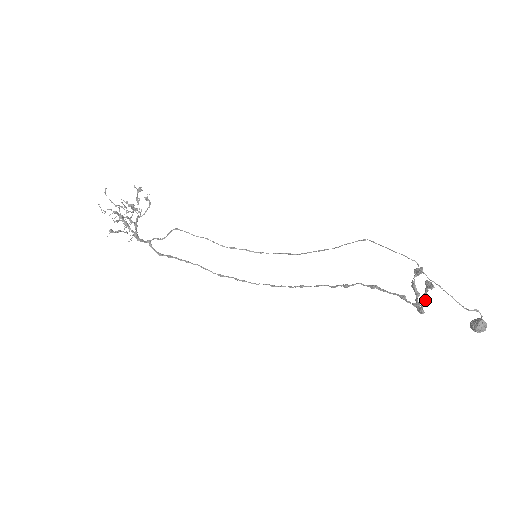
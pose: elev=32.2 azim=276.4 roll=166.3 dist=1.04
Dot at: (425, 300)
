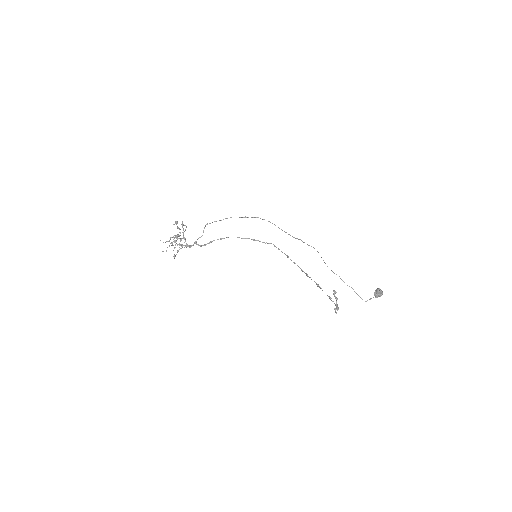
Dot at: occluded
